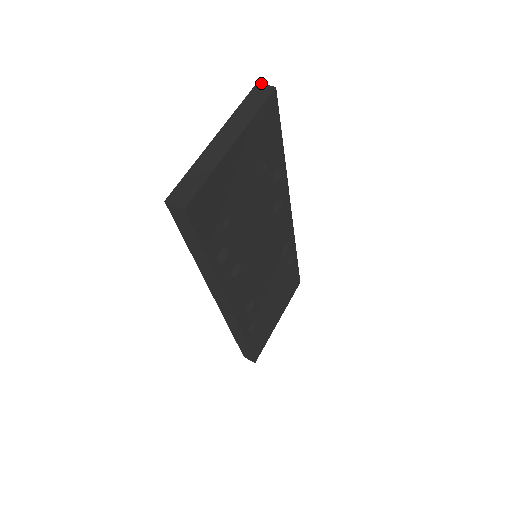
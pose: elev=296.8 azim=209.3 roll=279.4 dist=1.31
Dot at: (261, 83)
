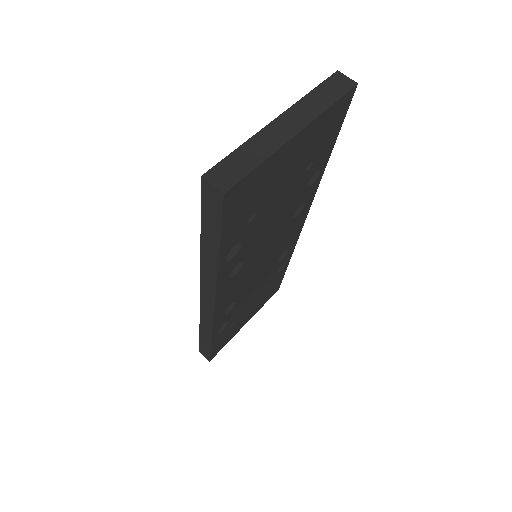
Dot at: (342, 73)
